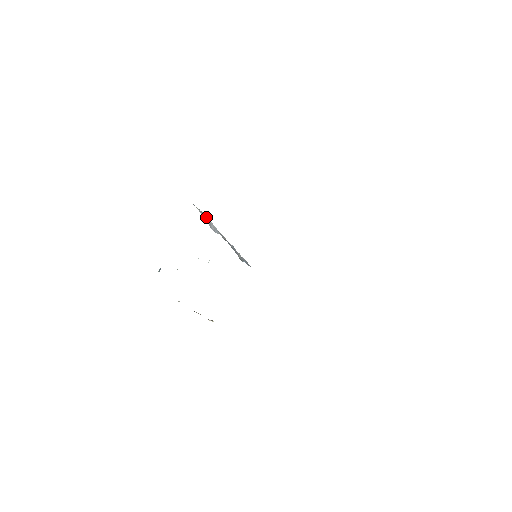
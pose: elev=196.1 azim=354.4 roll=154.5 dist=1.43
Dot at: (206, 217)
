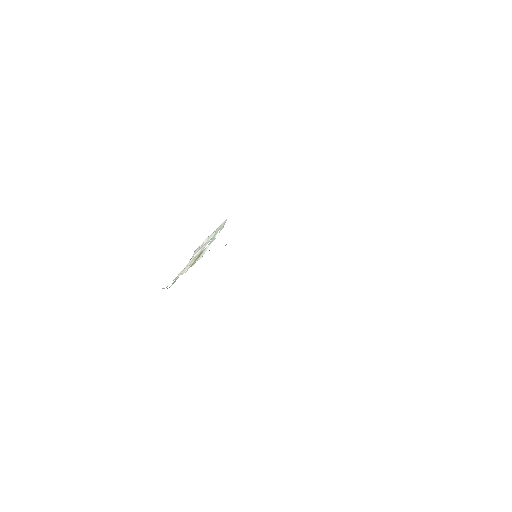
Dot at: occluded
